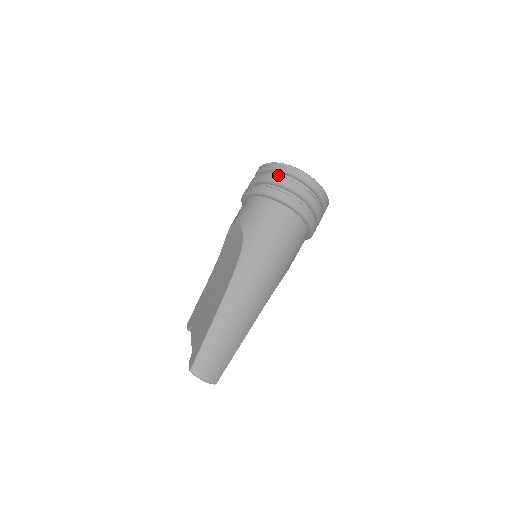
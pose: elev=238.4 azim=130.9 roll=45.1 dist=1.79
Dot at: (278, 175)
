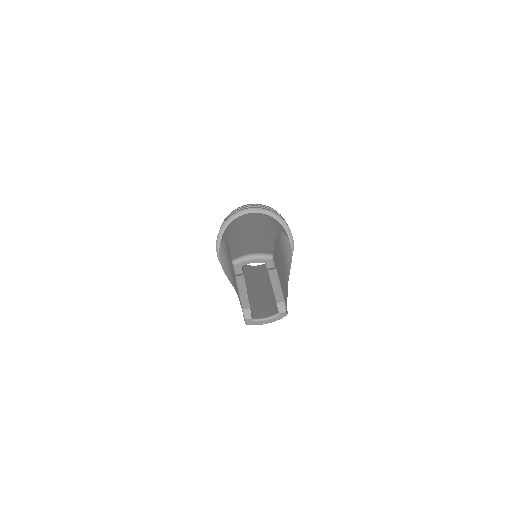
Dot at: occluded
